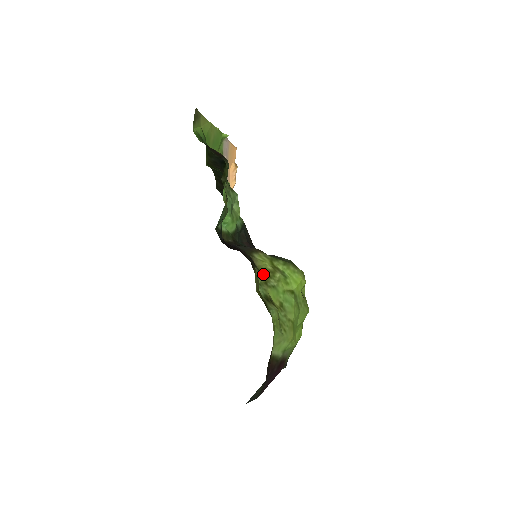
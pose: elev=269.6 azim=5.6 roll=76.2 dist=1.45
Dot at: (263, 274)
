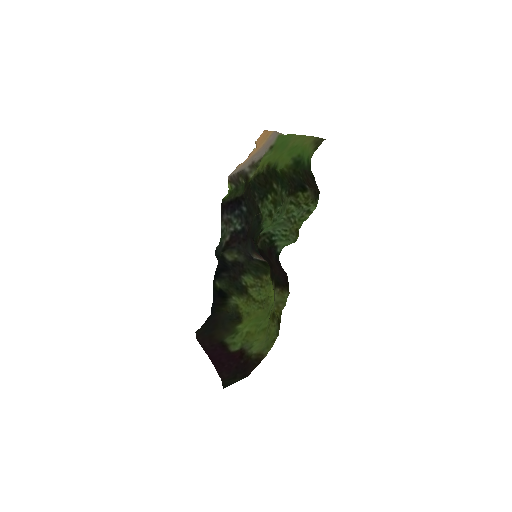
Dot at: occluded
